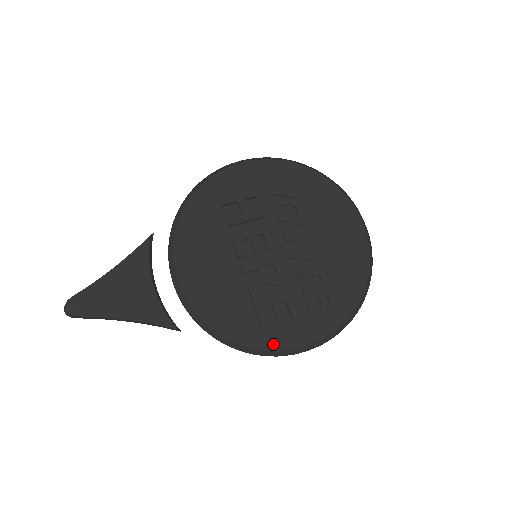
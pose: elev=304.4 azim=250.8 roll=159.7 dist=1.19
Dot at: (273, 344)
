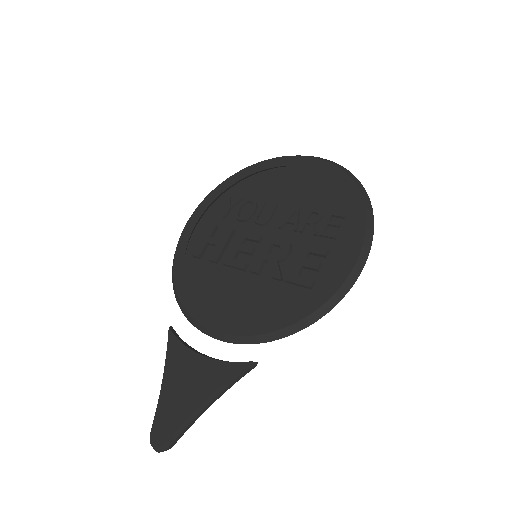
Dot at: (332, 286)
